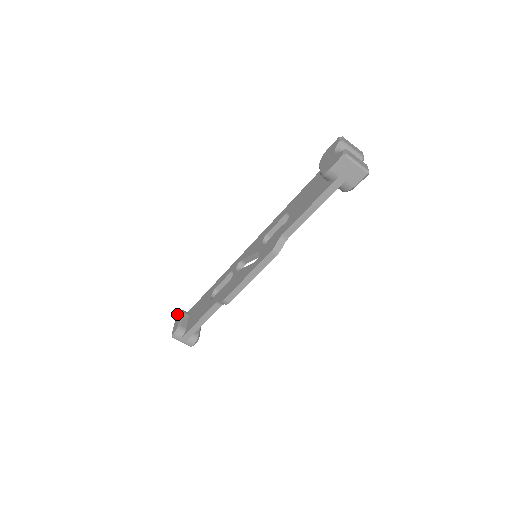
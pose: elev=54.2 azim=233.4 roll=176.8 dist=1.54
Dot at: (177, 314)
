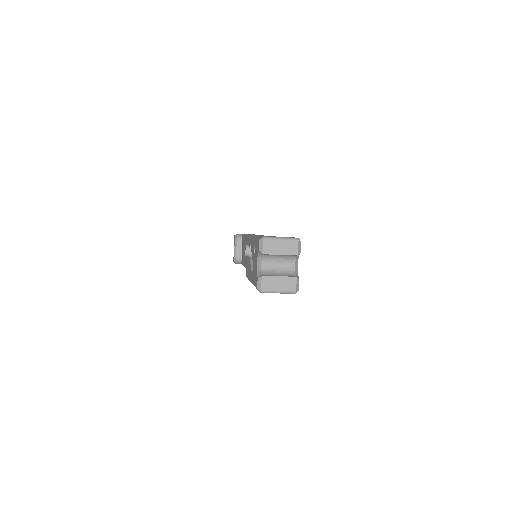
Dot at: (234, 237)
